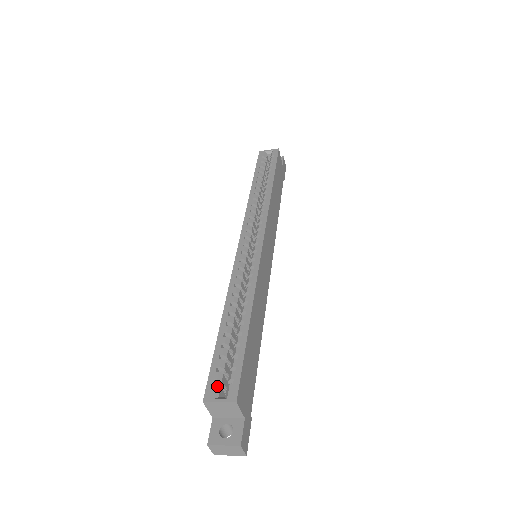
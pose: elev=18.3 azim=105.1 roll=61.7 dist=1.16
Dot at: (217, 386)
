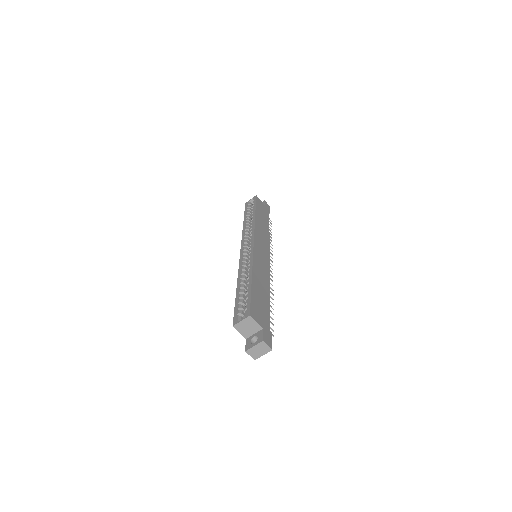
Dot at: (239, 316)
